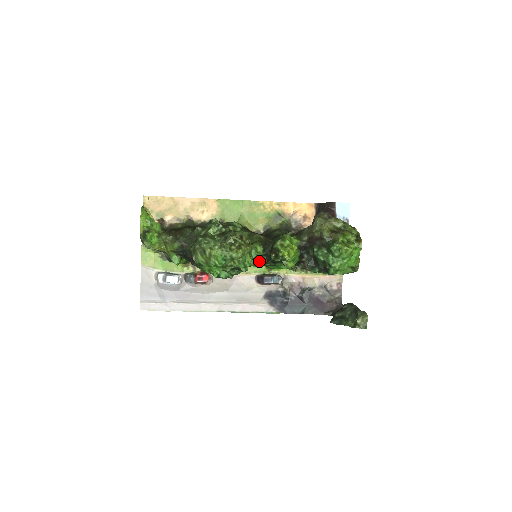
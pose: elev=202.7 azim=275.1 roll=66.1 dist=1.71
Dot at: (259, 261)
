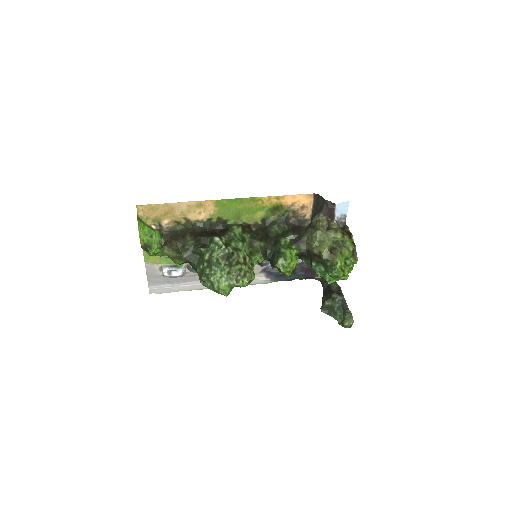
Dot at: occluded
